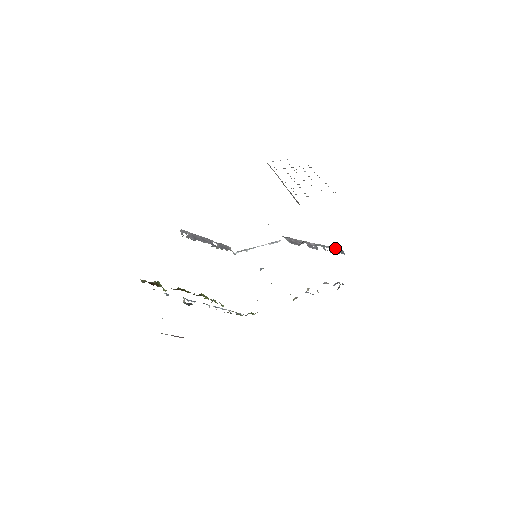
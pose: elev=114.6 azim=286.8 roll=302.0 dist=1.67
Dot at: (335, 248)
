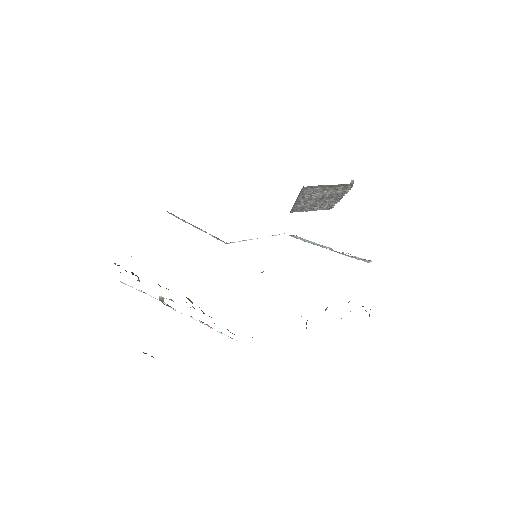
Dot at: (359, 259)
